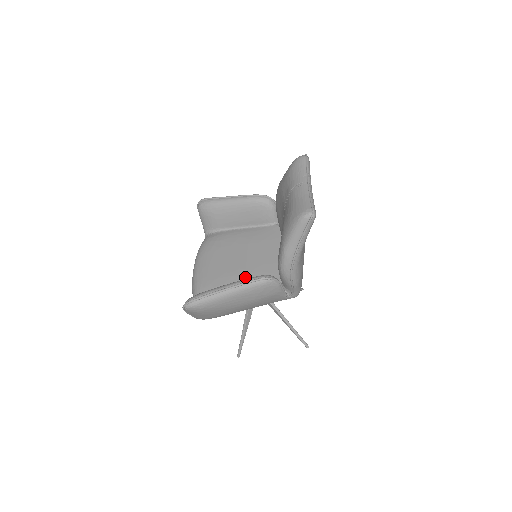
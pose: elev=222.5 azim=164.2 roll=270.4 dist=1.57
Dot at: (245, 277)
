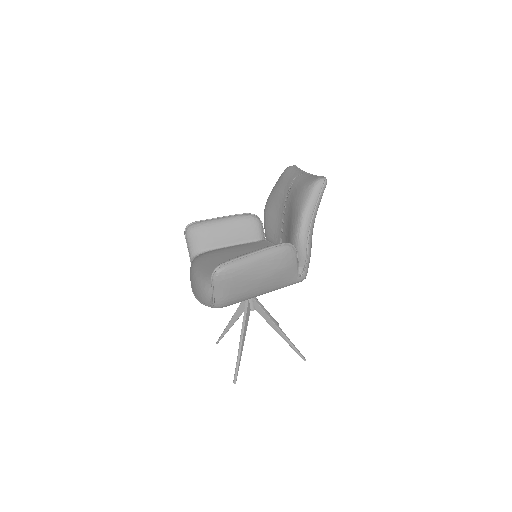
Dot at: occluded
